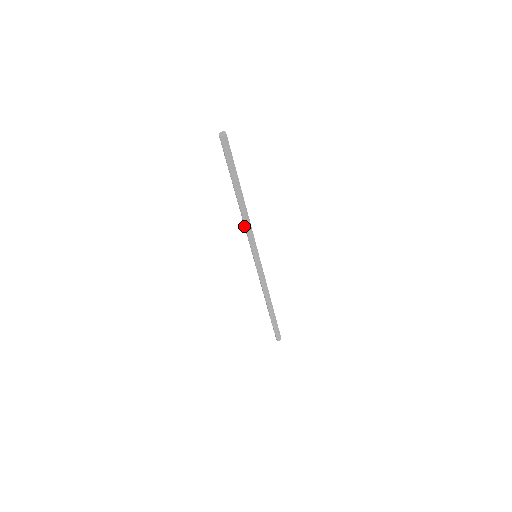
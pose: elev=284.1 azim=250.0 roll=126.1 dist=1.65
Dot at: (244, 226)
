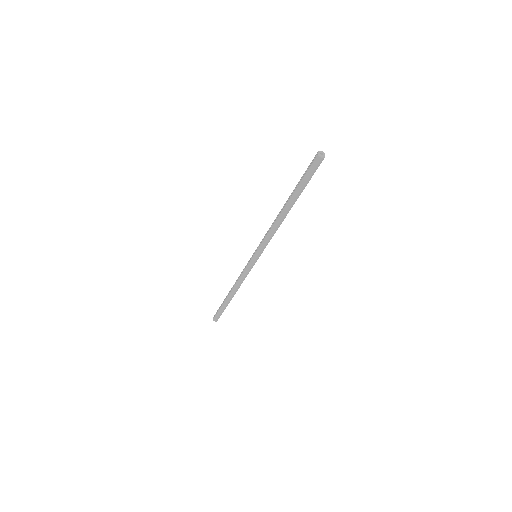
Dot at: (269, 229)
